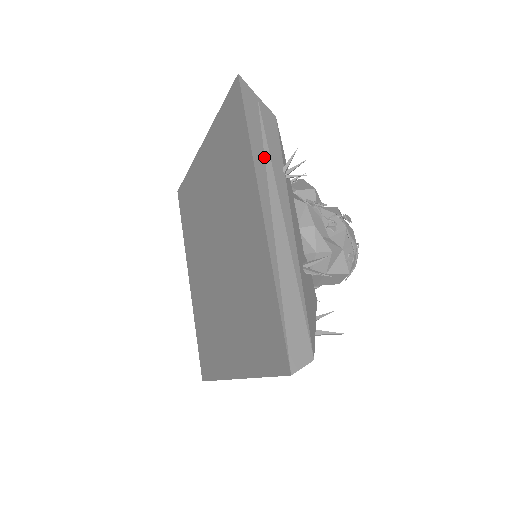
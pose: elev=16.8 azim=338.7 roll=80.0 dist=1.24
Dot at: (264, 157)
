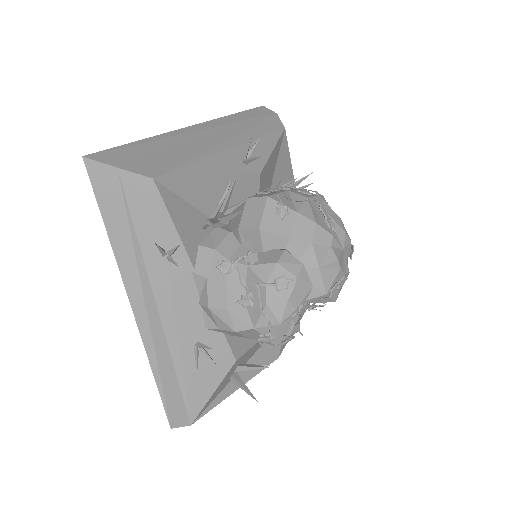
Dot at: (133, 247)
